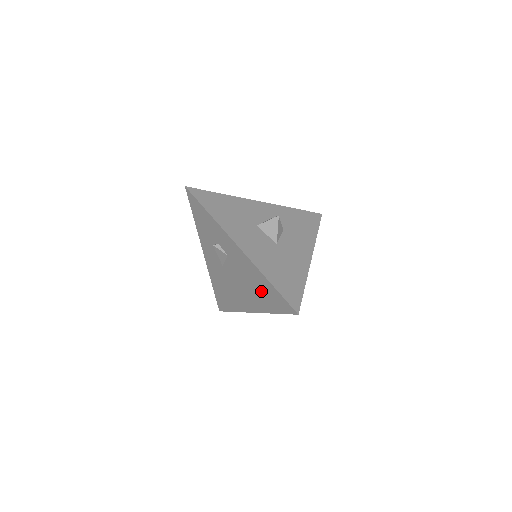
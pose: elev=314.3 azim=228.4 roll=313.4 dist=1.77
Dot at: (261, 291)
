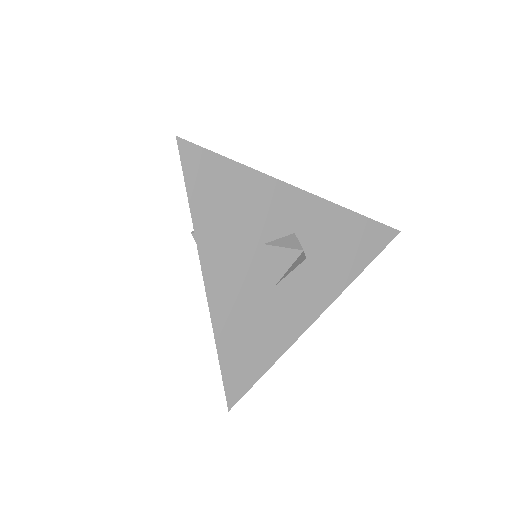
Dot at: occluded
